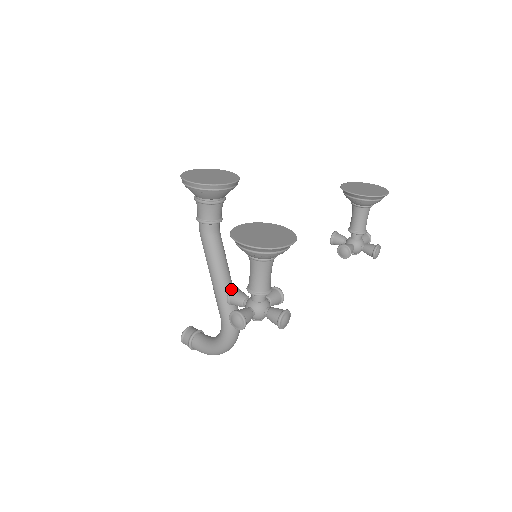
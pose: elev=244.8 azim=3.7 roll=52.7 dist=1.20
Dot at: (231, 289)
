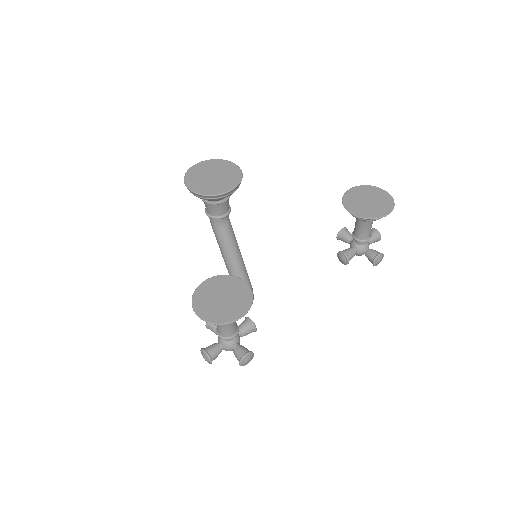
Dot at: occluded
